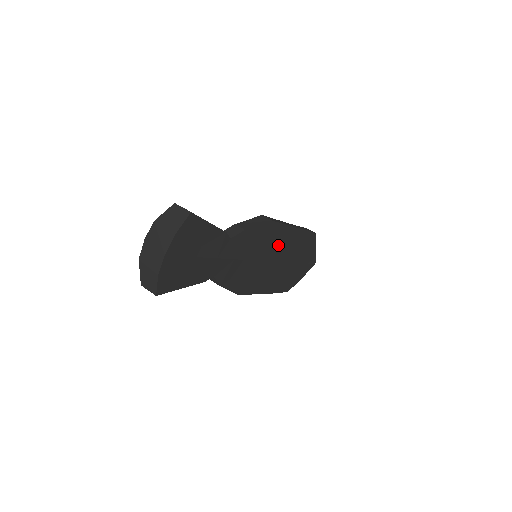
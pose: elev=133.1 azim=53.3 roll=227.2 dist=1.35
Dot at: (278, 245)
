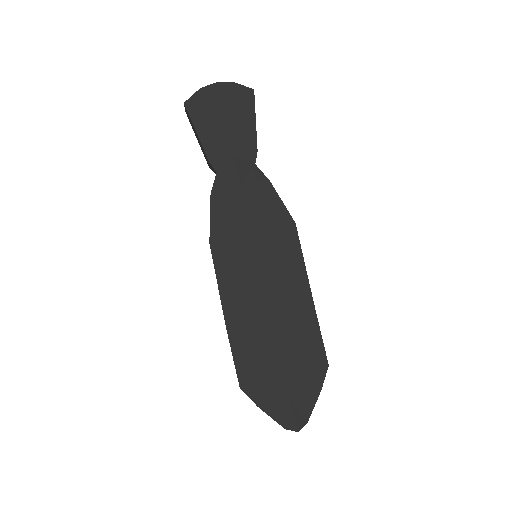
Dot at: (281, 270)
